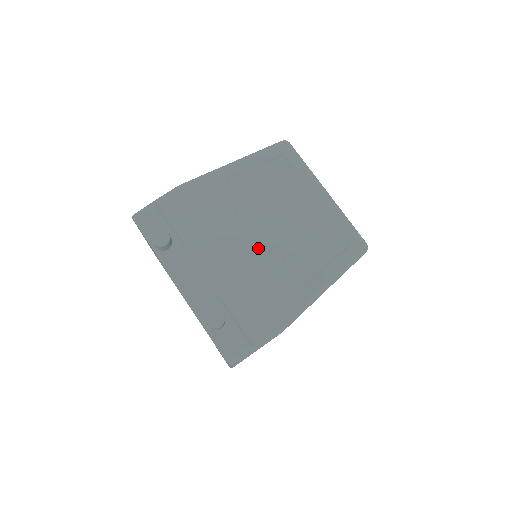
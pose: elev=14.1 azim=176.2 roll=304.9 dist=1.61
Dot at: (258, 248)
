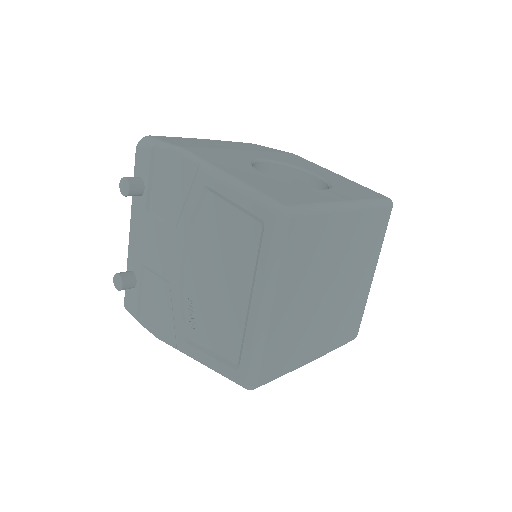
Dot at: (183, 273)
